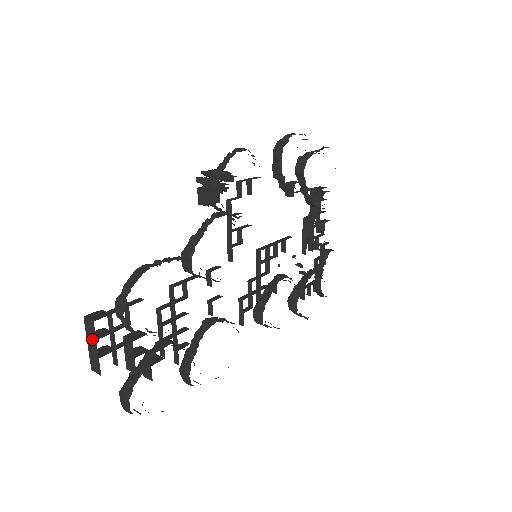
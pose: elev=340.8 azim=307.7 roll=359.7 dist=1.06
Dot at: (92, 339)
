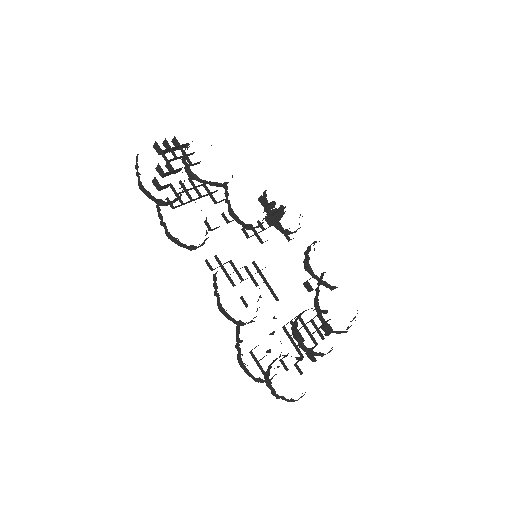
Dot at: (173, 138)
